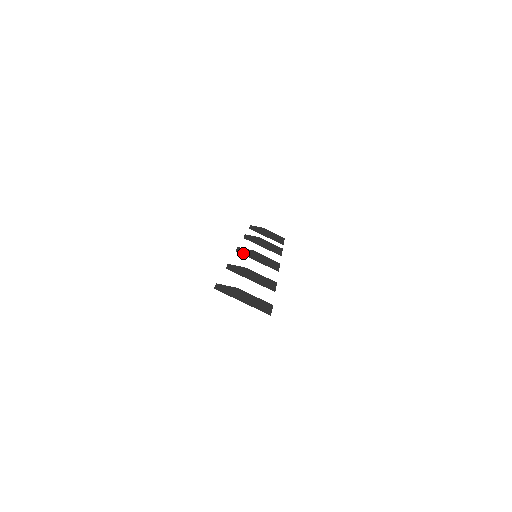
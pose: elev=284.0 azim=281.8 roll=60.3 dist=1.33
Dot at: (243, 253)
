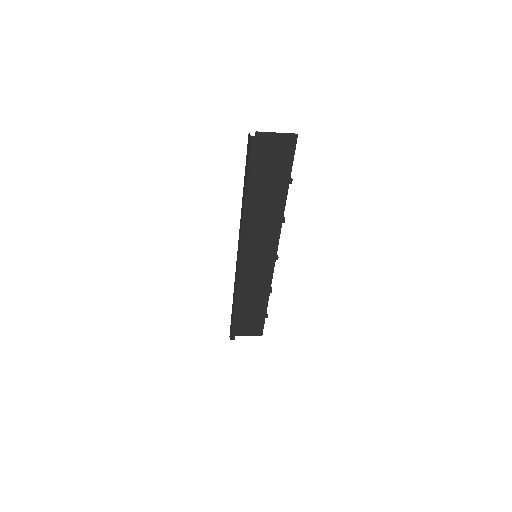
Dot at: (246, 256)
